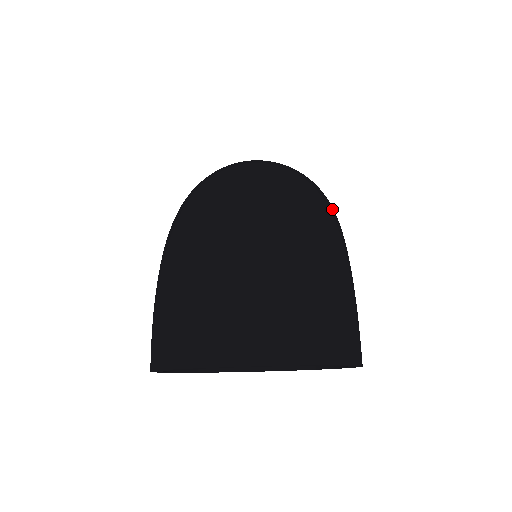
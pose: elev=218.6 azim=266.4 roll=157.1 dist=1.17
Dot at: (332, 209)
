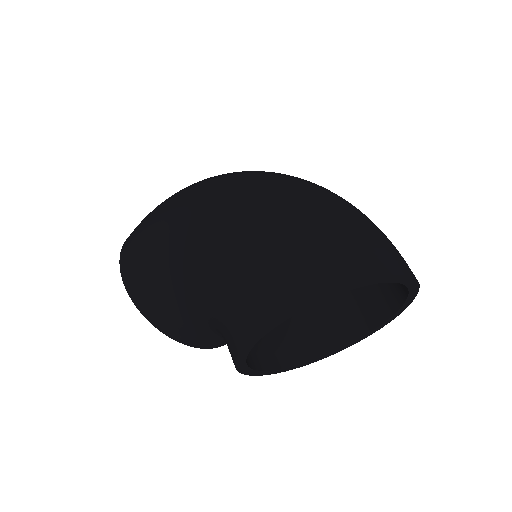
Dot at: occluded
